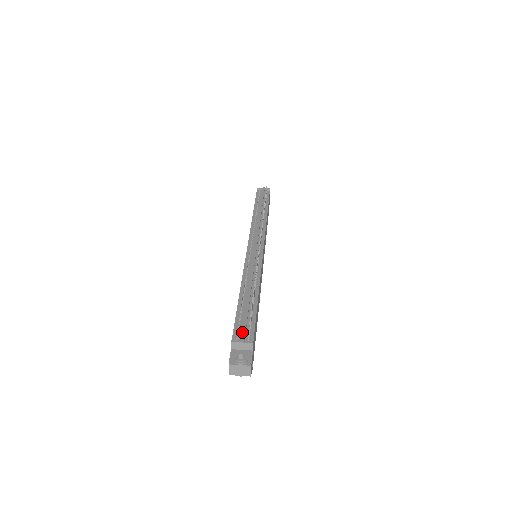
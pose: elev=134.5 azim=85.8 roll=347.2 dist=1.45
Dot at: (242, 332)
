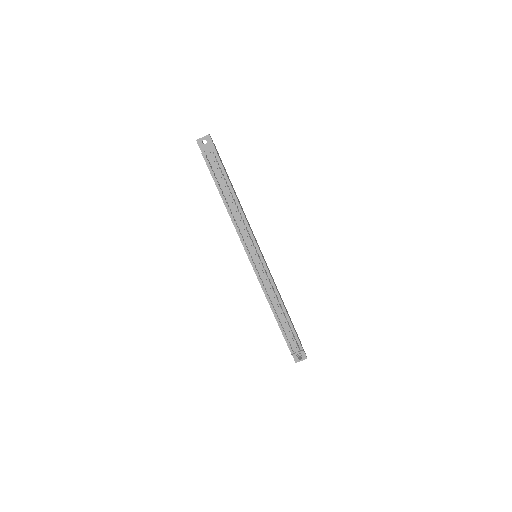
Dot at: (294, 348)
